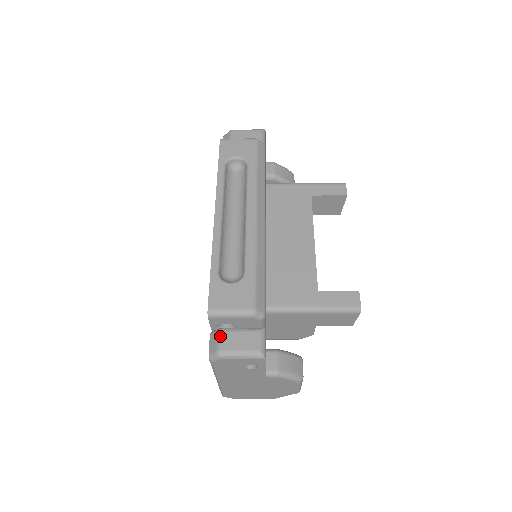
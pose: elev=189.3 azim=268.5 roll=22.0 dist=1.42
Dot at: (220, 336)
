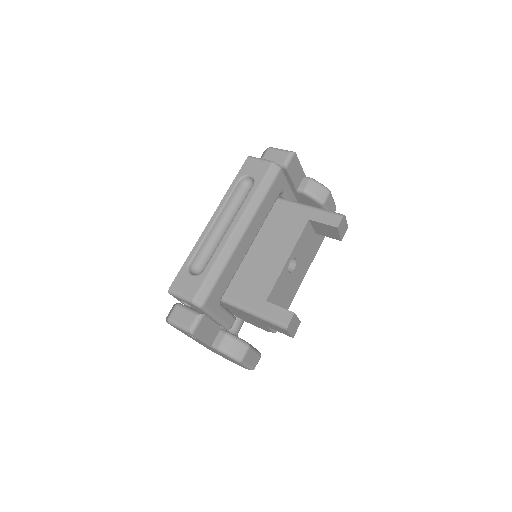
Dot at: (174, 308)
